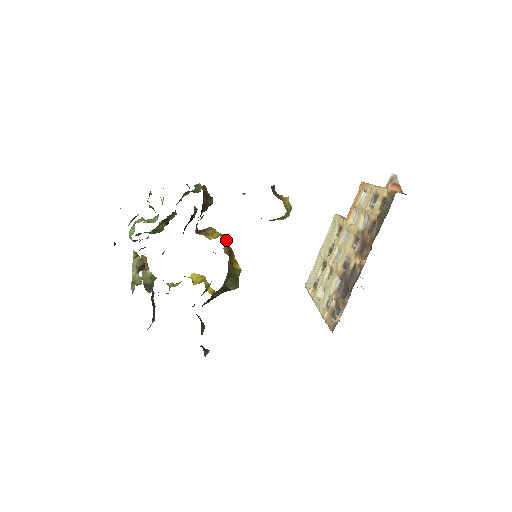
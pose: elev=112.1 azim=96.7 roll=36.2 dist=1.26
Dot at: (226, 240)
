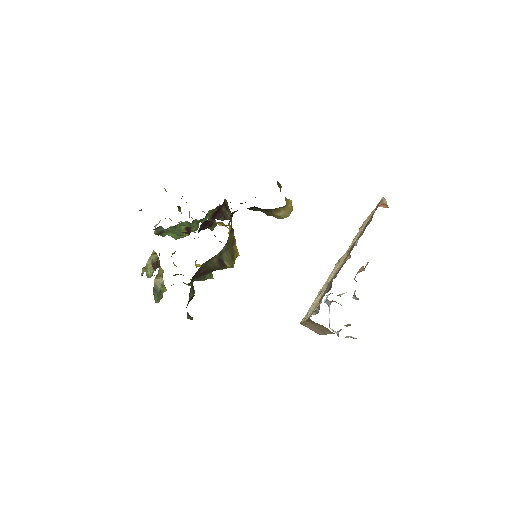
Dot at: (231, 219)
